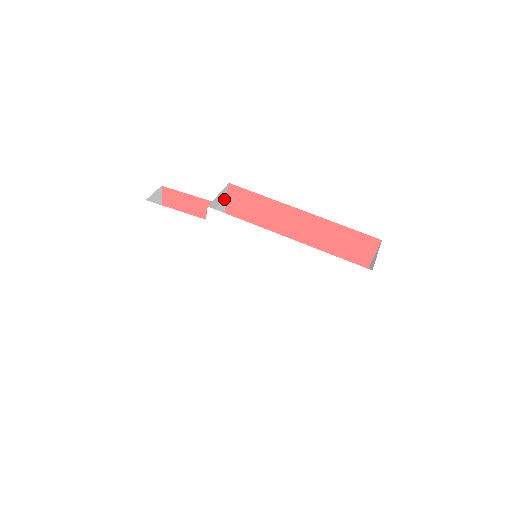
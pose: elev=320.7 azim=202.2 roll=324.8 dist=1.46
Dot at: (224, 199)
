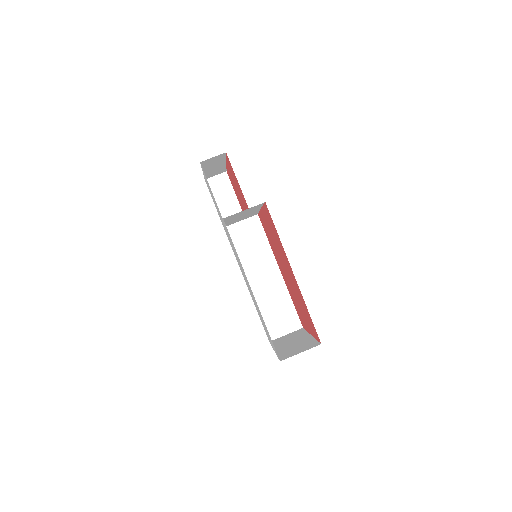
Dot at: (259, 205)
